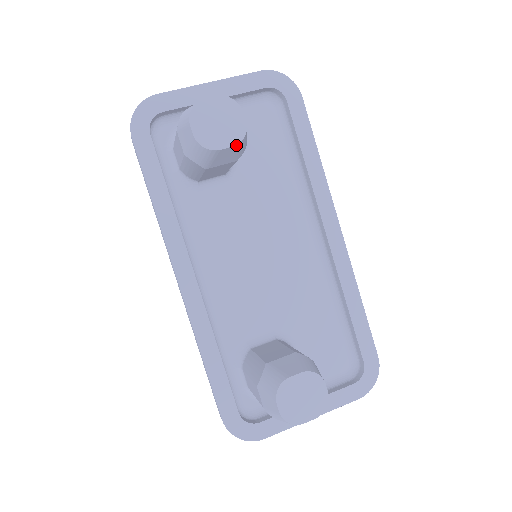
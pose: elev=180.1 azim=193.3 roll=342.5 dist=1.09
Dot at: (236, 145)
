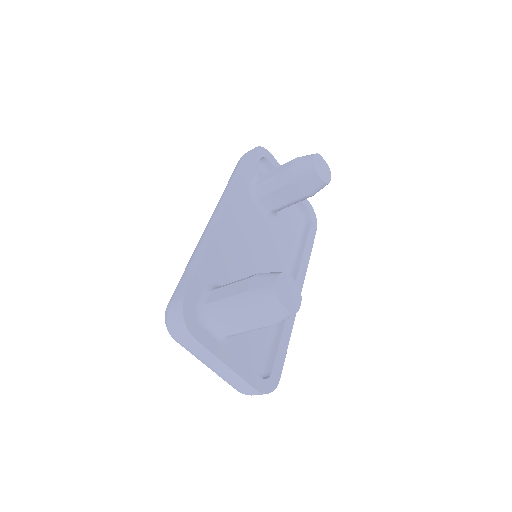
Dot at: (323, 181)
